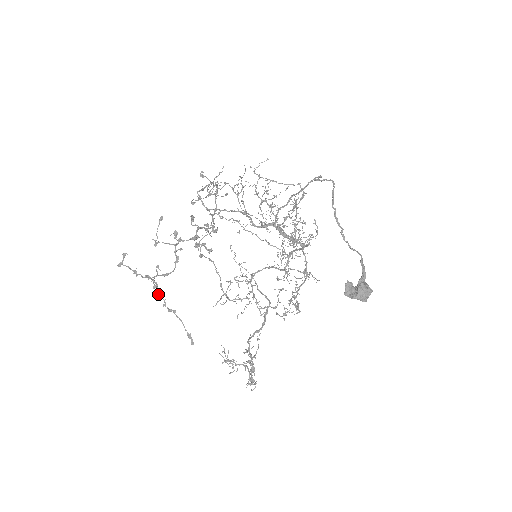
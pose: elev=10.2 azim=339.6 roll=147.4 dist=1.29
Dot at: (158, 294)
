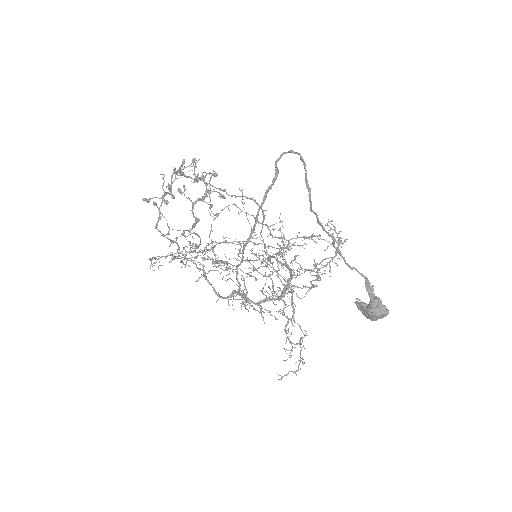
Dot at: (203, 257)
